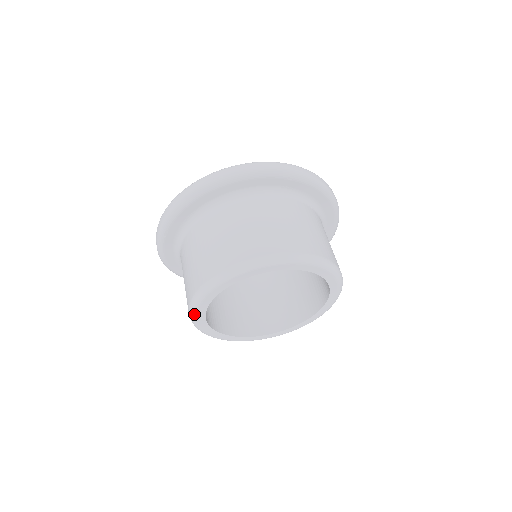
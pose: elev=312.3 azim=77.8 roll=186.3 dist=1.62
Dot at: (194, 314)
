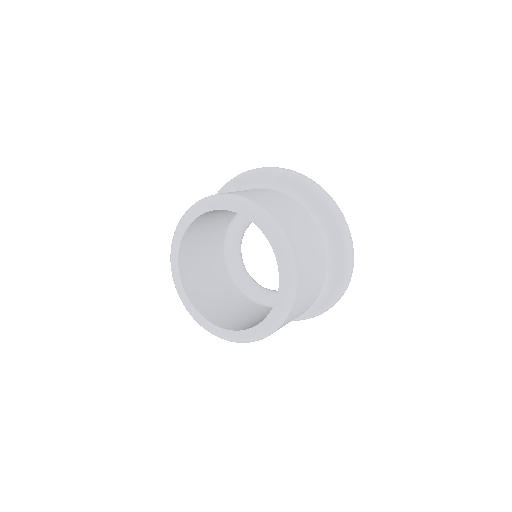
Dot at: (171, 262)
